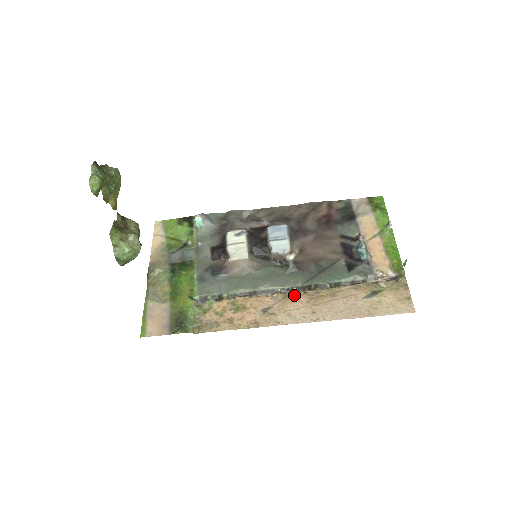
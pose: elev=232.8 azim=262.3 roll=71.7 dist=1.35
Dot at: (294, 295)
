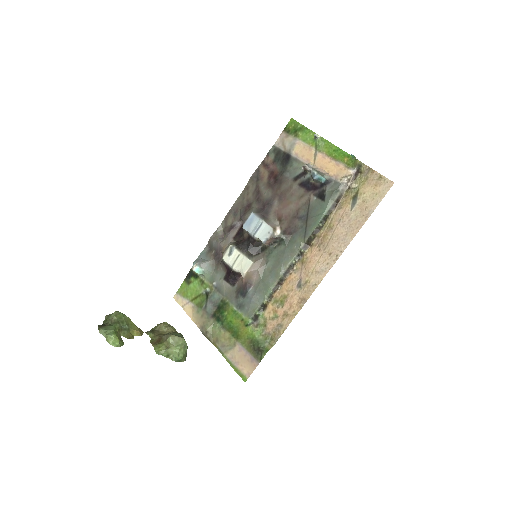
Dot at: (306, 255)
